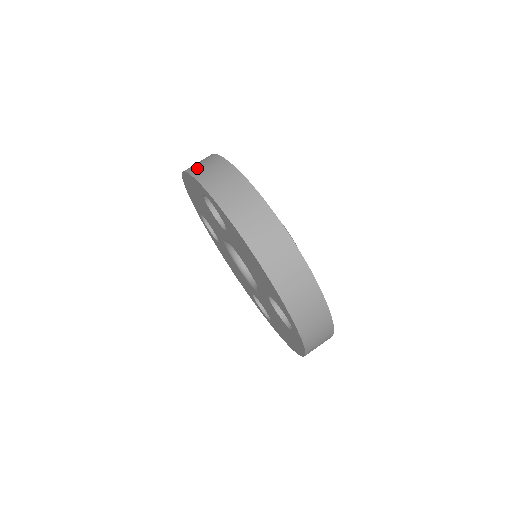
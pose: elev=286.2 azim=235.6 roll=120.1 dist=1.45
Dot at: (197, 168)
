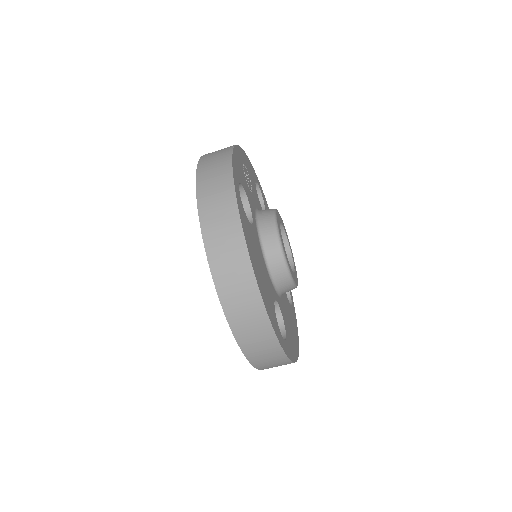
Dot at: (248, 342)
